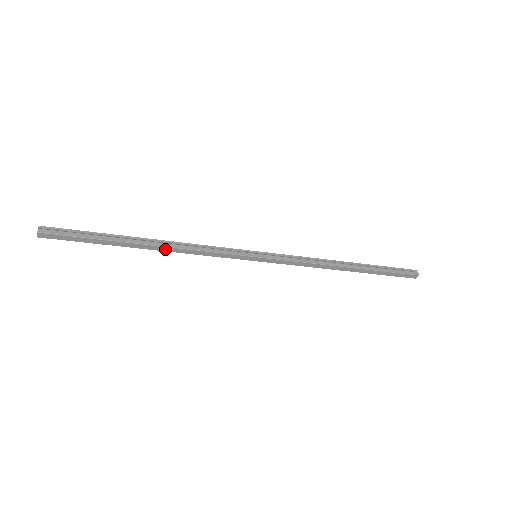
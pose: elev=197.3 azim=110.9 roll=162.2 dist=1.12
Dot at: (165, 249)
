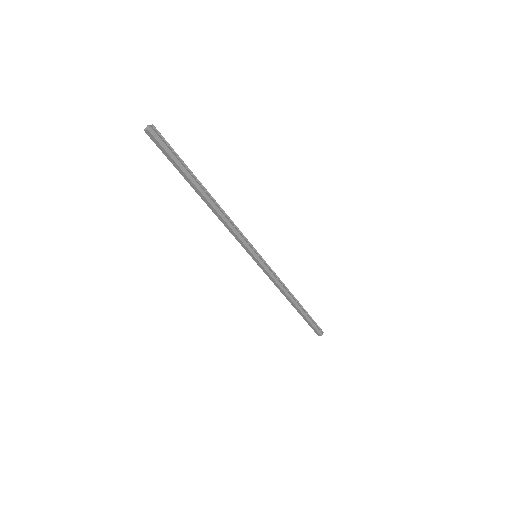
Dot at: (212, 209)
